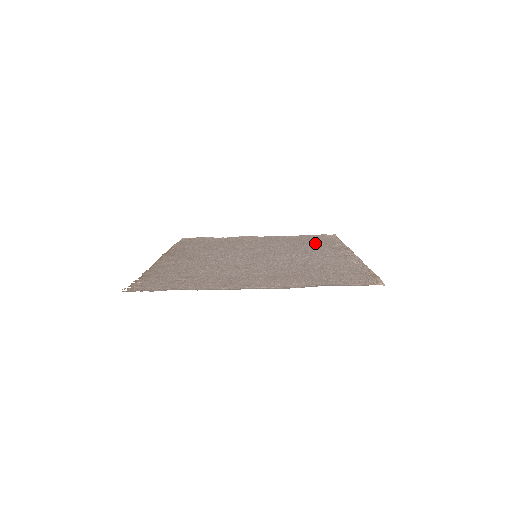
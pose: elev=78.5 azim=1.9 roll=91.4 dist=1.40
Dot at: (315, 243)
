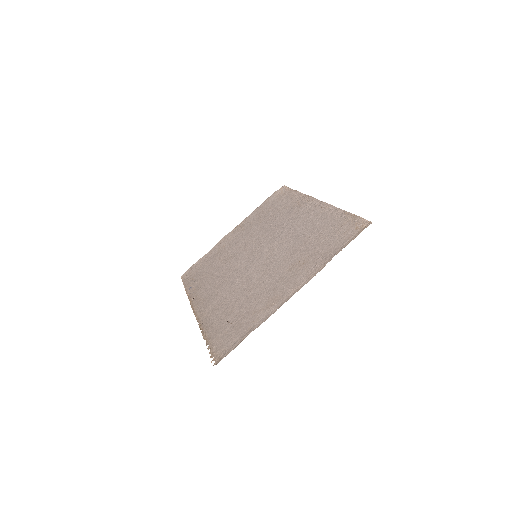
Dot at: (280, 208)
